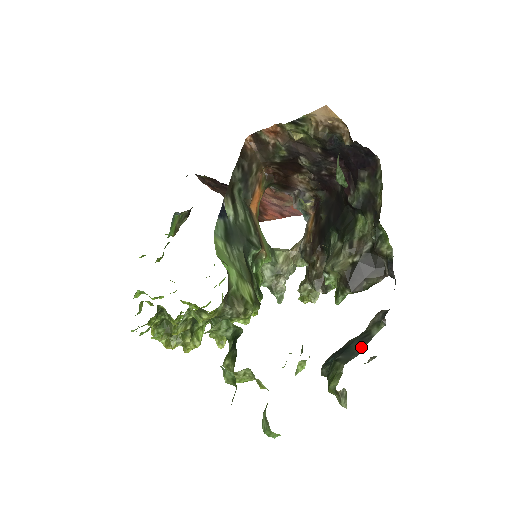
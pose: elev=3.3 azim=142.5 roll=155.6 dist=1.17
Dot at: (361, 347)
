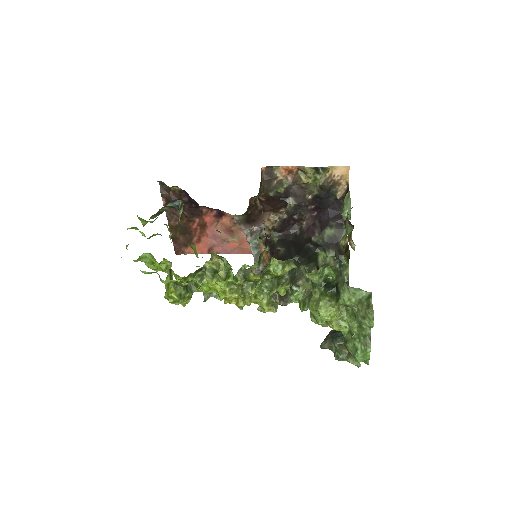
Dot at: occluded
